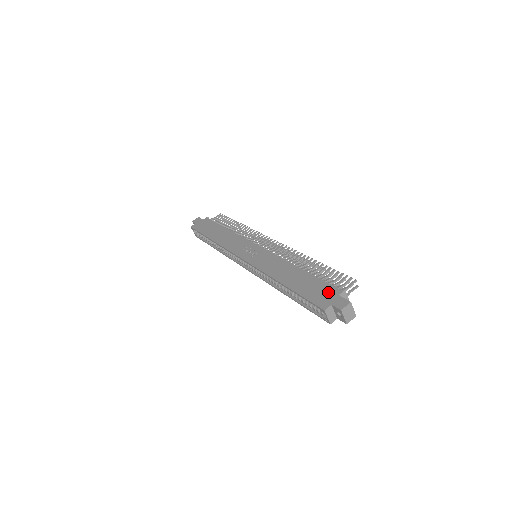
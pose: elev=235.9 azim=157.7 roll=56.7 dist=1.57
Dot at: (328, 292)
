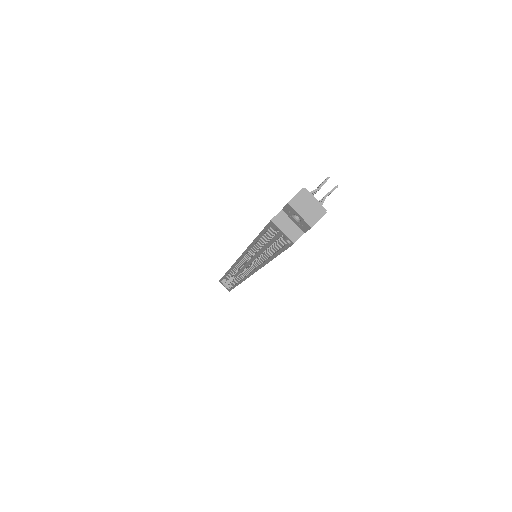
Dot at: occluded
